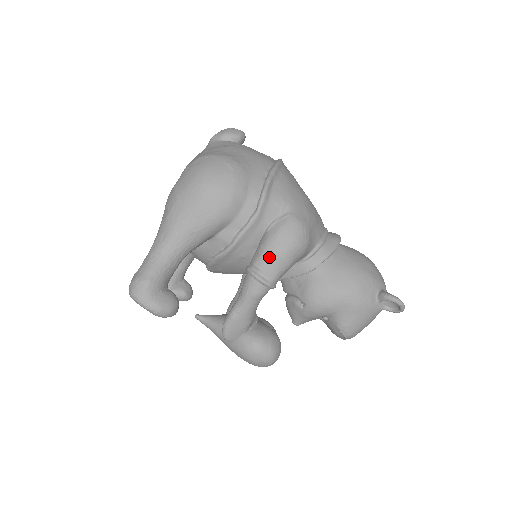
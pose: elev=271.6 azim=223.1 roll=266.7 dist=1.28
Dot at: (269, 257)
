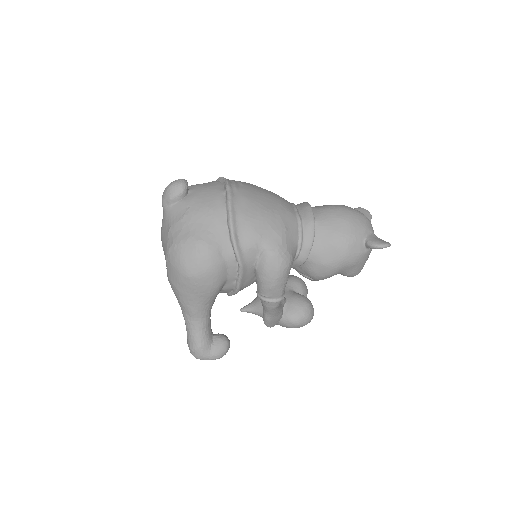
Dot at: (269, 288)
